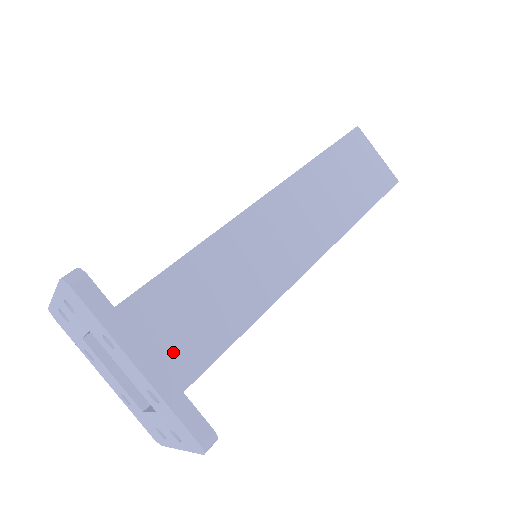
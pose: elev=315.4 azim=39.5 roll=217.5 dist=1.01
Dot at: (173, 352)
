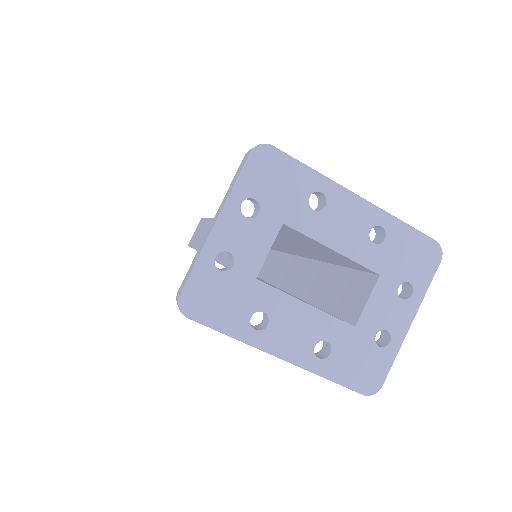
Dot at: occluded
